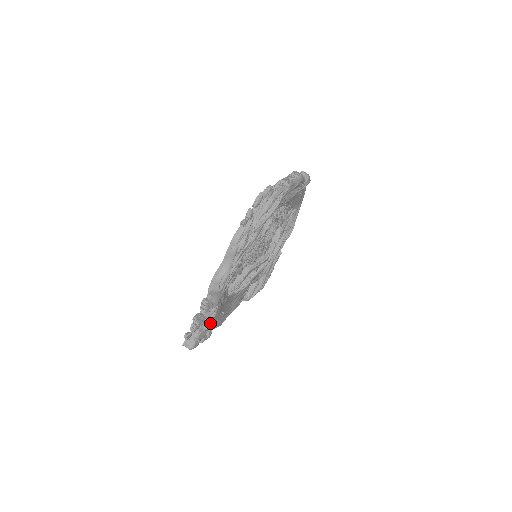
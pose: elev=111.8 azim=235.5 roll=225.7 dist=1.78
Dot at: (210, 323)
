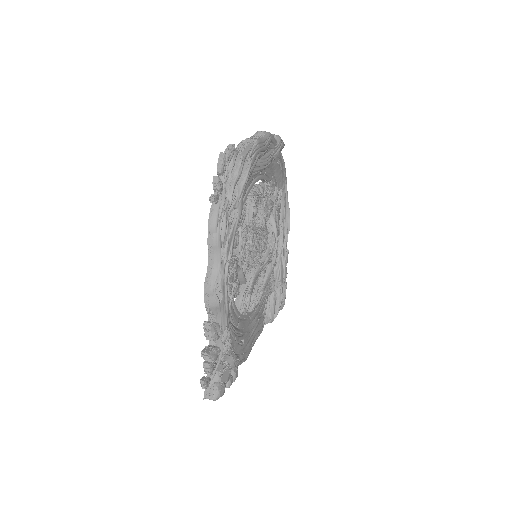
Dot at: (229, 356)
